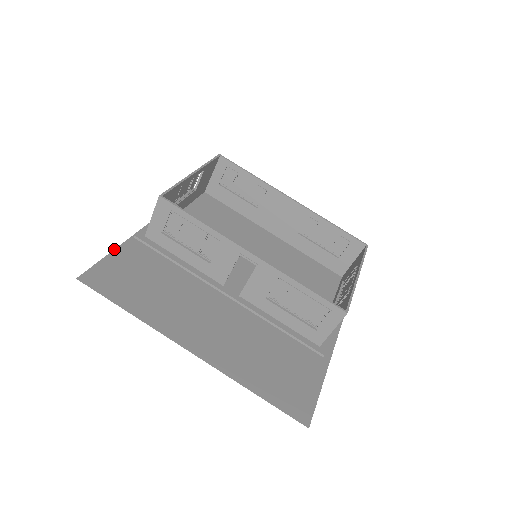
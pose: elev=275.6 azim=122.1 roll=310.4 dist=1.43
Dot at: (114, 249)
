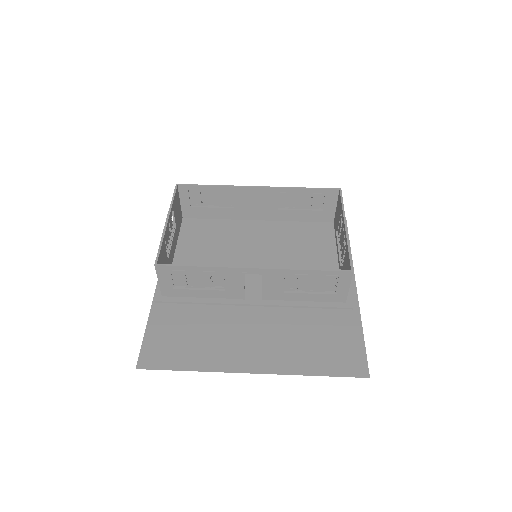
Dot at: occluded
